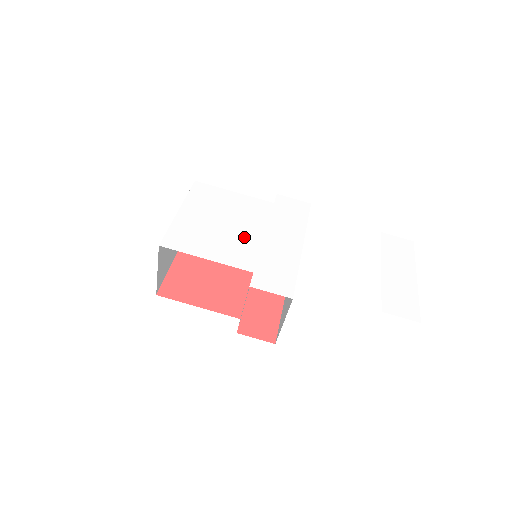
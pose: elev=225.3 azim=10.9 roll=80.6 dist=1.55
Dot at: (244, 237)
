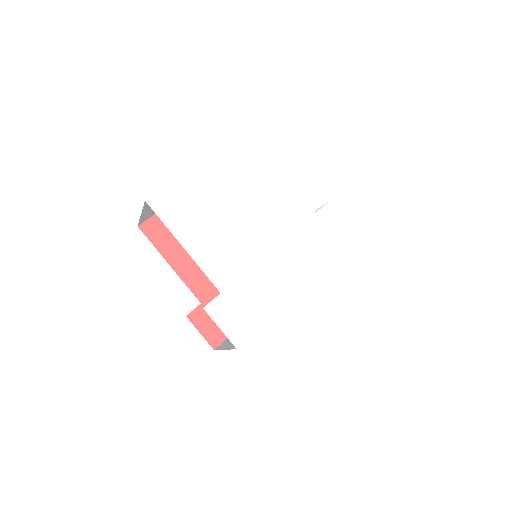
Dot at: (246, 241)
